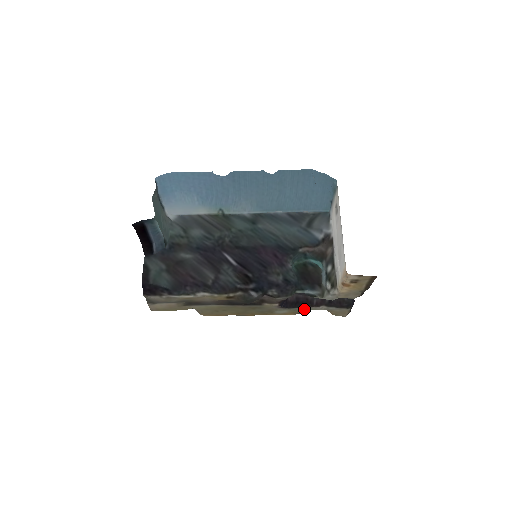
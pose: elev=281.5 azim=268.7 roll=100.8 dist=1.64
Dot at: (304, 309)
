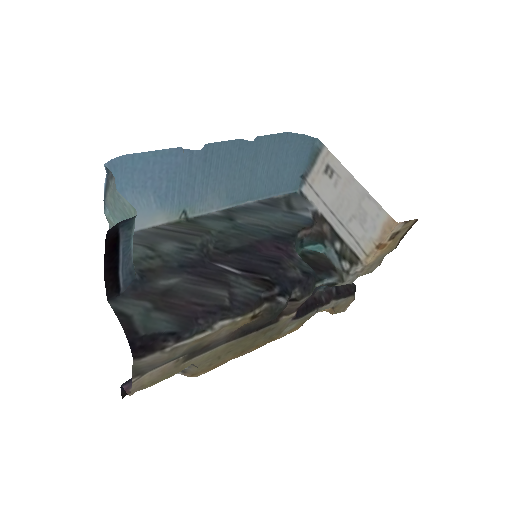
Dot at: (314, 313)
